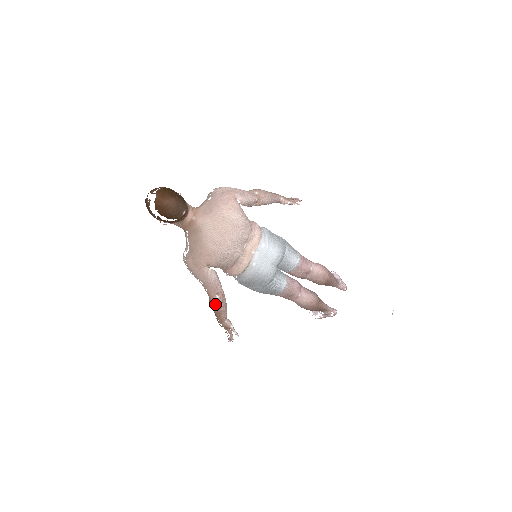
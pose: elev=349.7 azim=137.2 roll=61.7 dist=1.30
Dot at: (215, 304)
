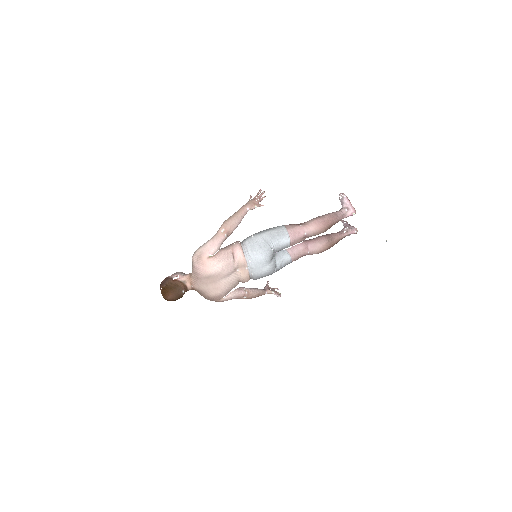
Dot at: occluded
